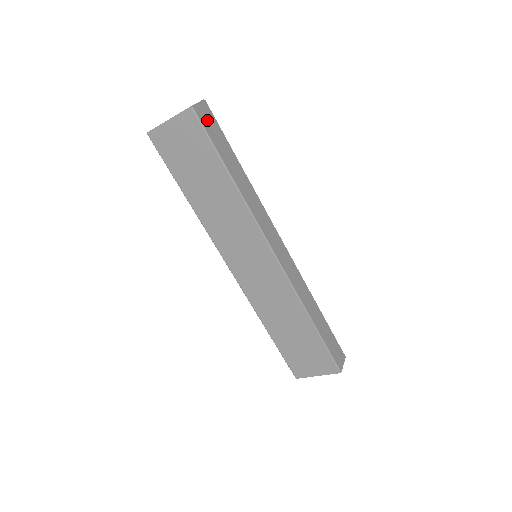
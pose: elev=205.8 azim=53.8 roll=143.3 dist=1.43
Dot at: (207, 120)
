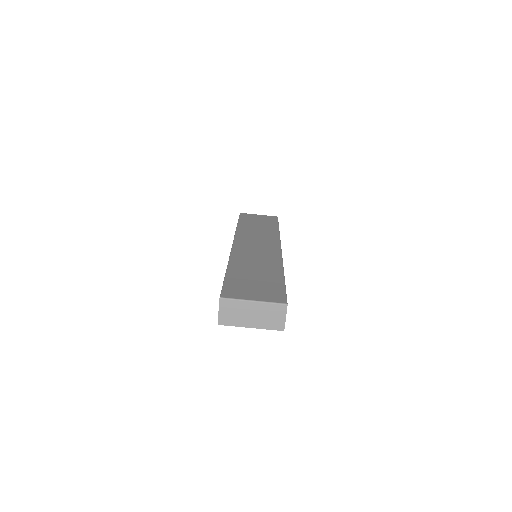
Dot at: occluded
